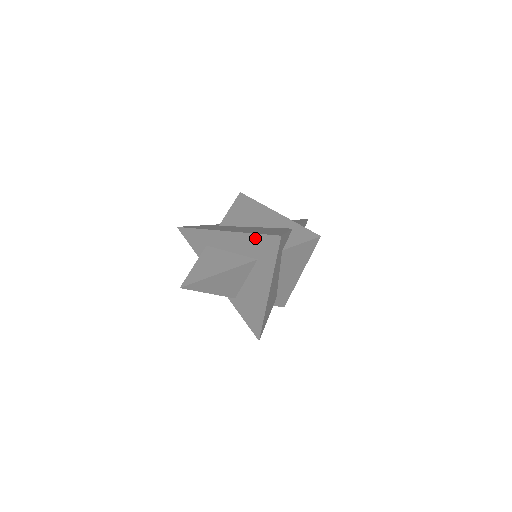
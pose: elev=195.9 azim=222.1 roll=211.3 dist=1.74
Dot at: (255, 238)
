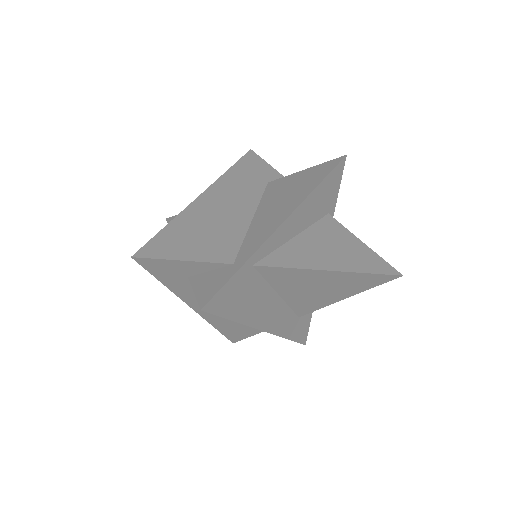
Dot at: occluded
